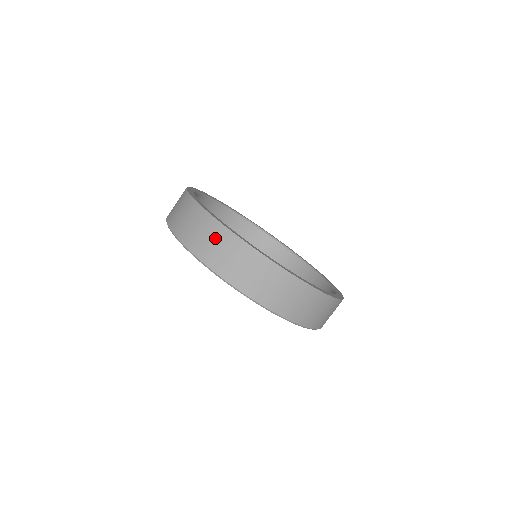
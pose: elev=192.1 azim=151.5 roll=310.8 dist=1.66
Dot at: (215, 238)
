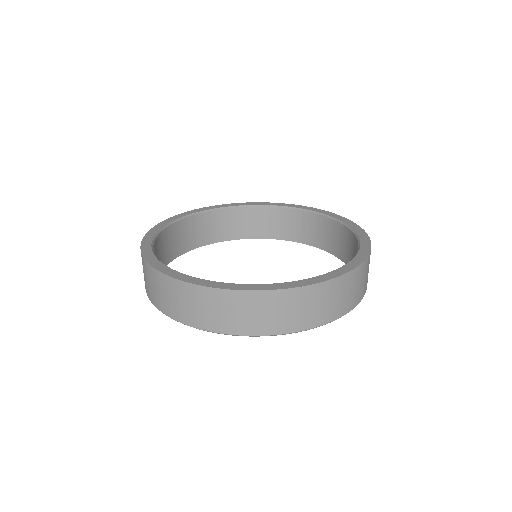
Dot at: (188, 299)
